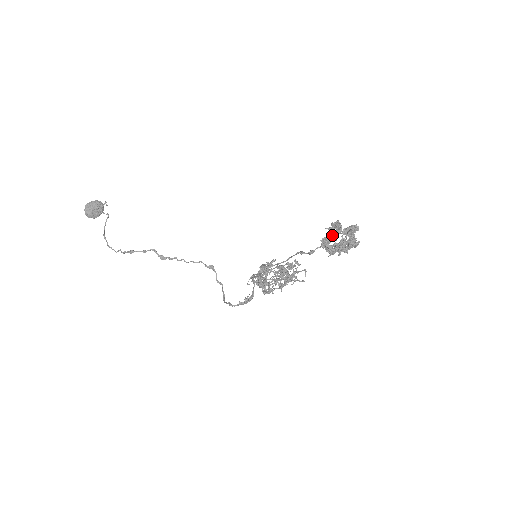
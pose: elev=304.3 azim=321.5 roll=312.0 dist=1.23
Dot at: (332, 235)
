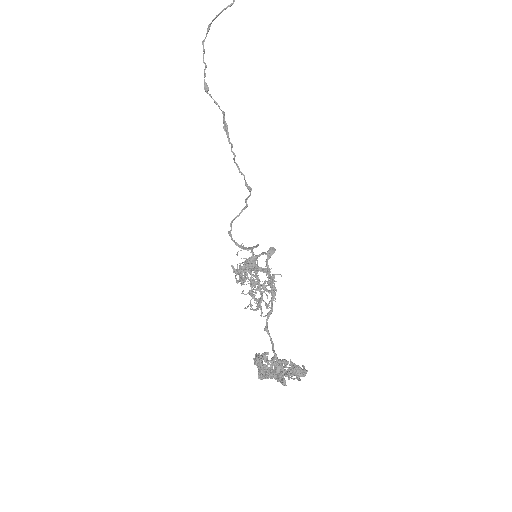
Dot at: (262, 368)
